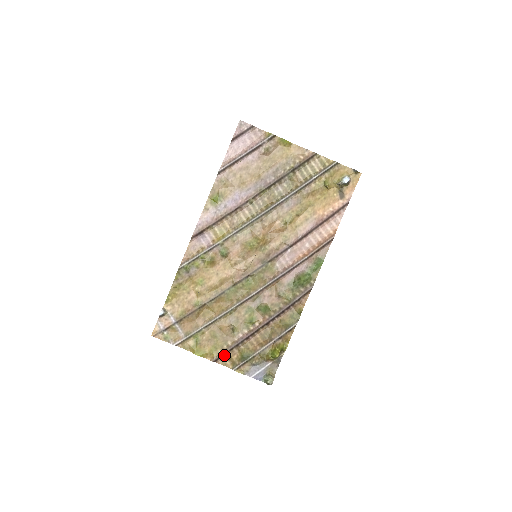
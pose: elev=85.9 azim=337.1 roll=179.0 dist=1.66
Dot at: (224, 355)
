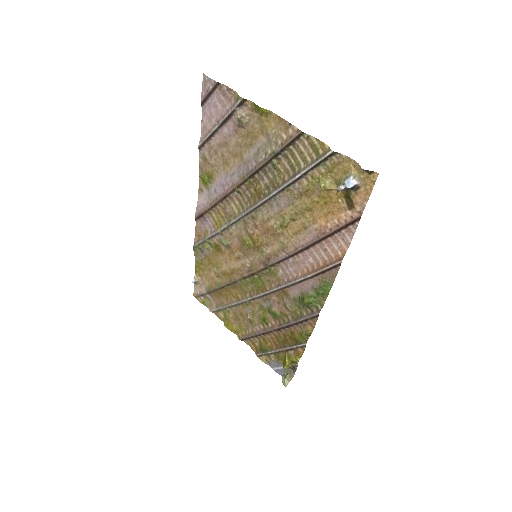
Dot at: (247, 339)
